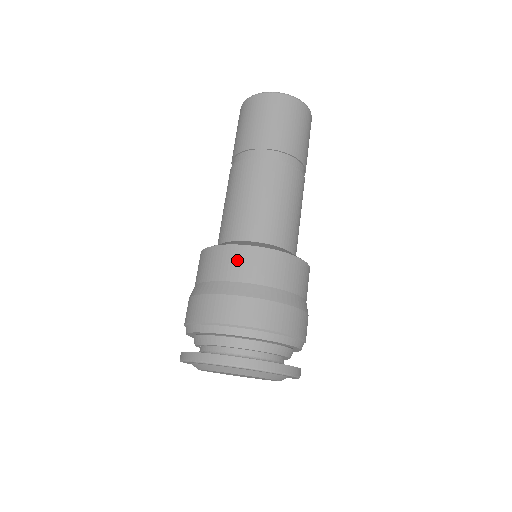
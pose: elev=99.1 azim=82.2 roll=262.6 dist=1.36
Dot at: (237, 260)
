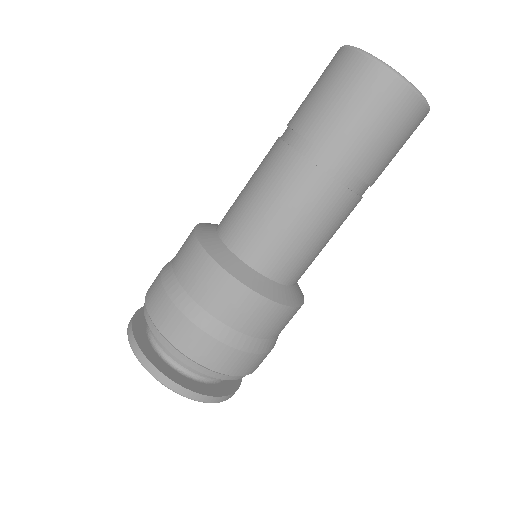
Dot at: (205, 277)
